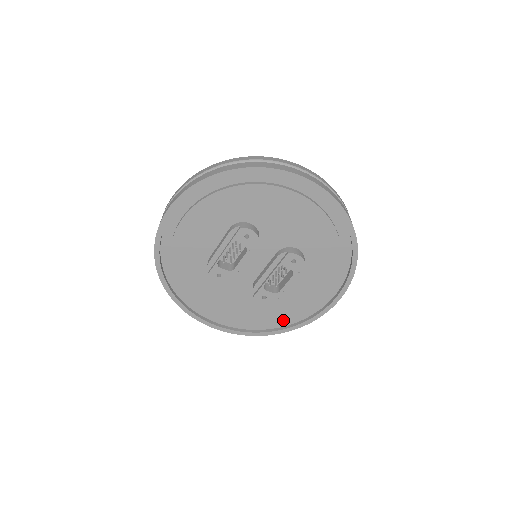
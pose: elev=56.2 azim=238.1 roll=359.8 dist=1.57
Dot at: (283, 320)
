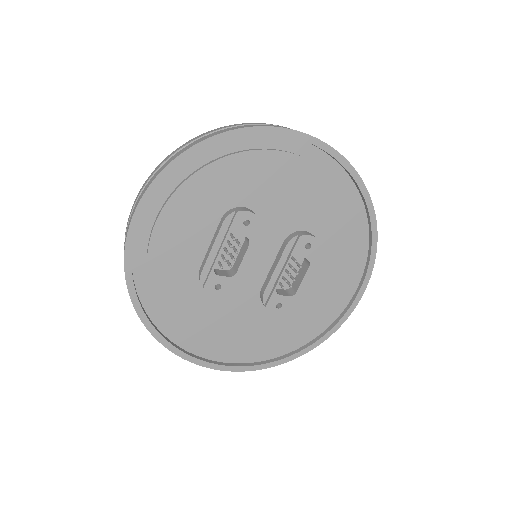
Dot at: (303, 335)
